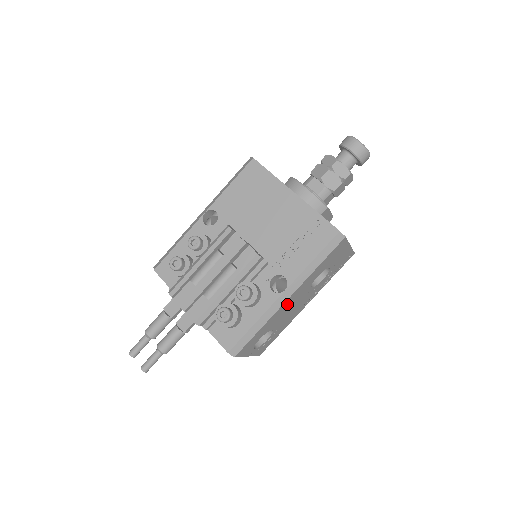
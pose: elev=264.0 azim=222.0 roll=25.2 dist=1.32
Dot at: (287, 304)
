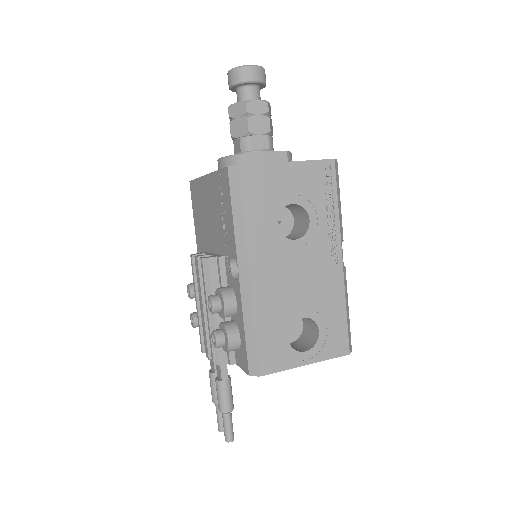
Dot at: (265, 280)
